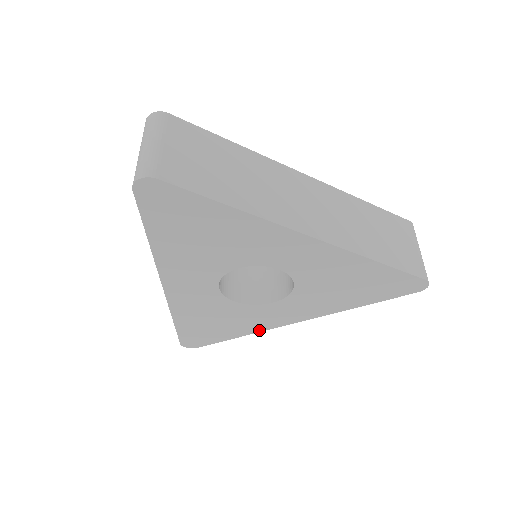
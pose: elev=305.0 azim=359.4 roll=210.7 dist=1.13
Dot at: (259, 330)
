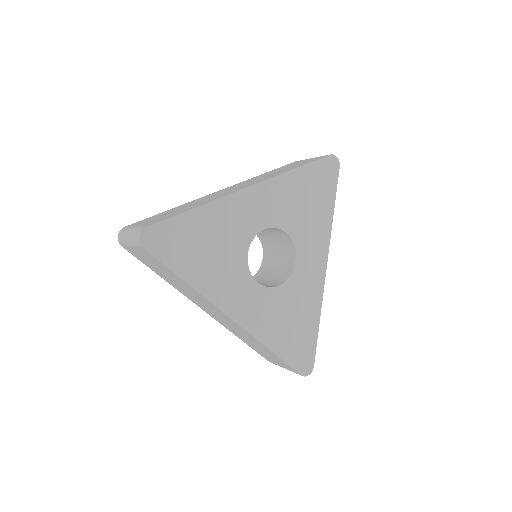
Dot at: (320, 299)
